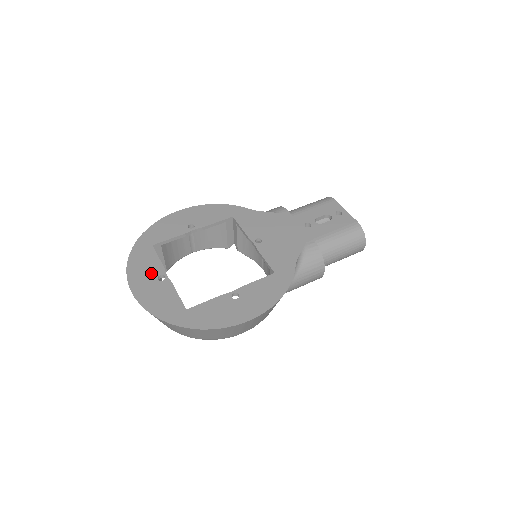
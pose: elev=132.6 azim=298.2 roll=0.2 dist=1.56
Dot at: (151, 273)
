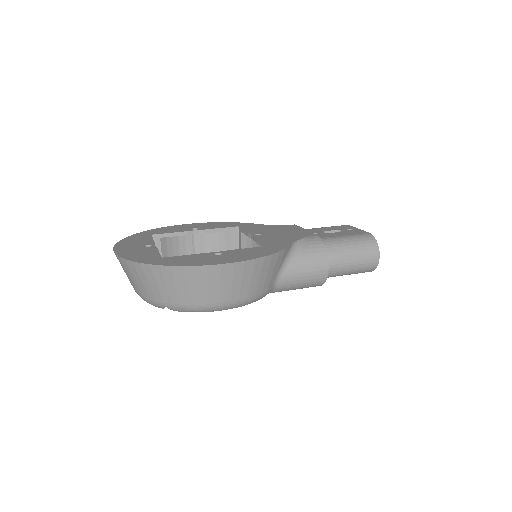
Dot at: (140, 244)
